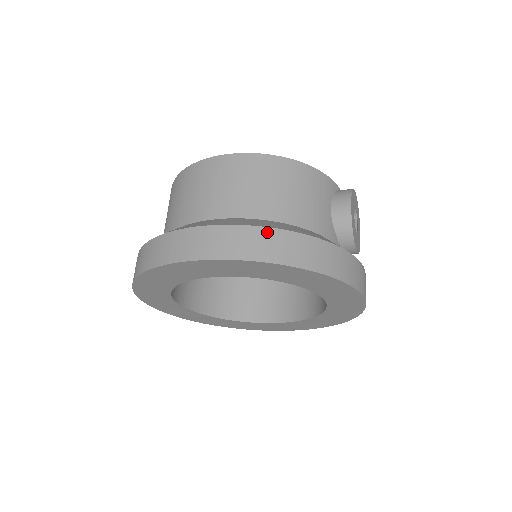
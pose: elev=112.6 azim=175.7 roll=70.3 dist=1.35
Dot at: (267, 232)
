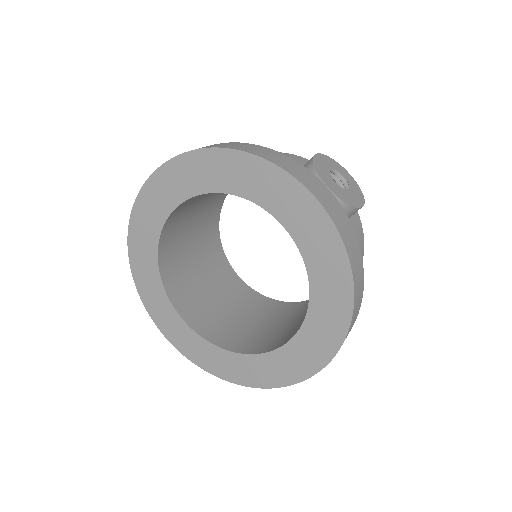
Dot at: occluded
